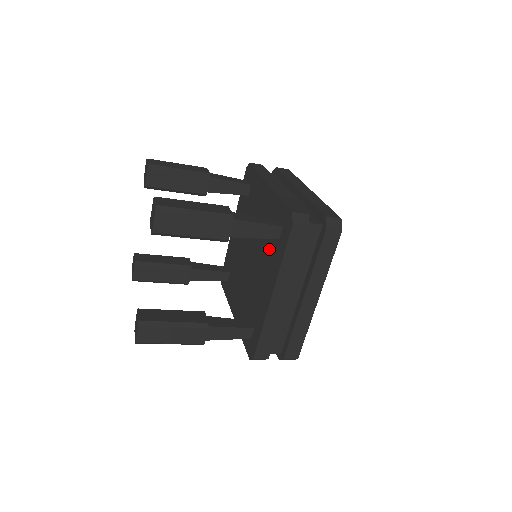
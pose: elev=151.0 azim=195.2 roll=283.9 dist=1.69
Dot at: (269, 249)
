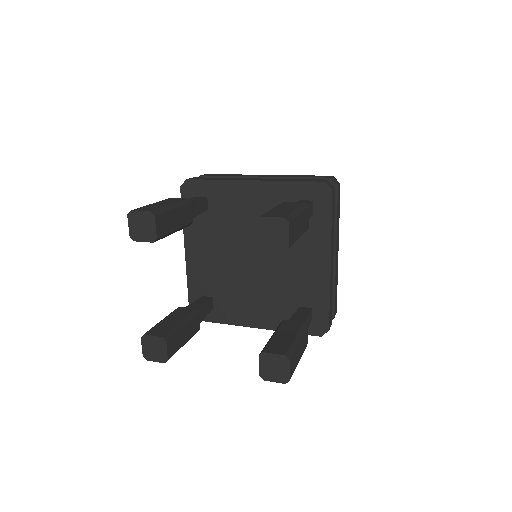
Dot at: occluded
